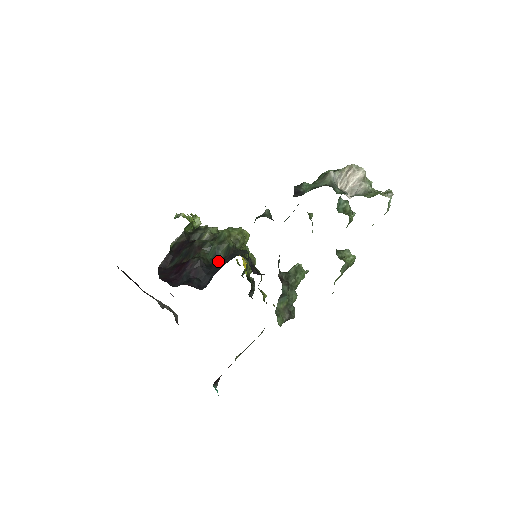
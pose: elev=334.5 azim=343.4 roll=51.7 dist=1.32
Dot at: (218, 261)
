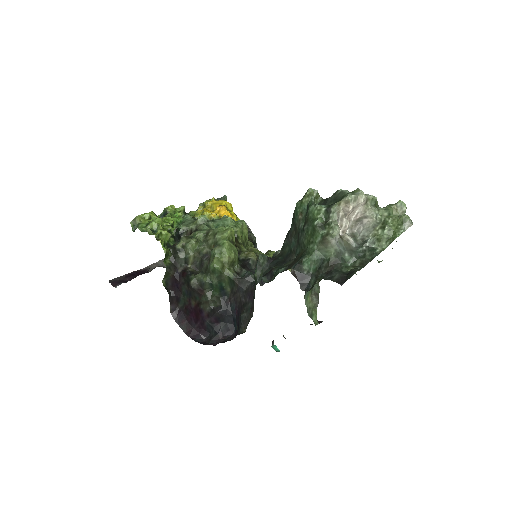
Dot at: (227, 293)
